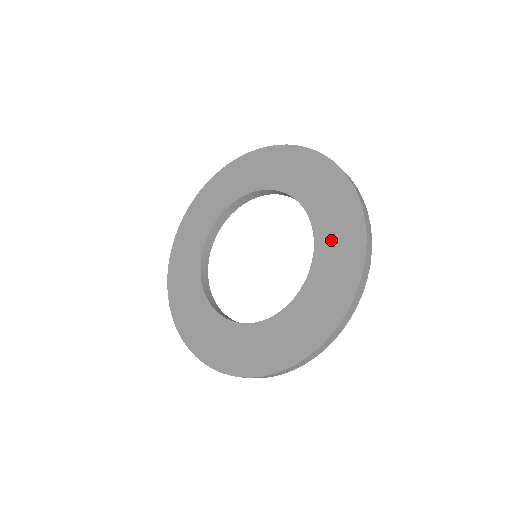
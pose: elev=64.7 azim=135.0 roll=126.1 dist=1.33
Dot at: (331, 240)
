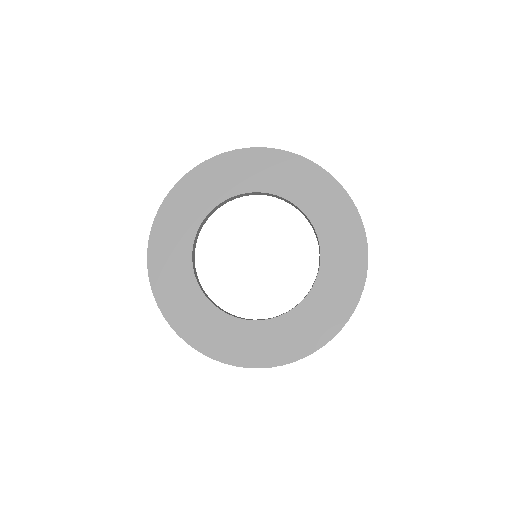
Dot at: (330, 288)
